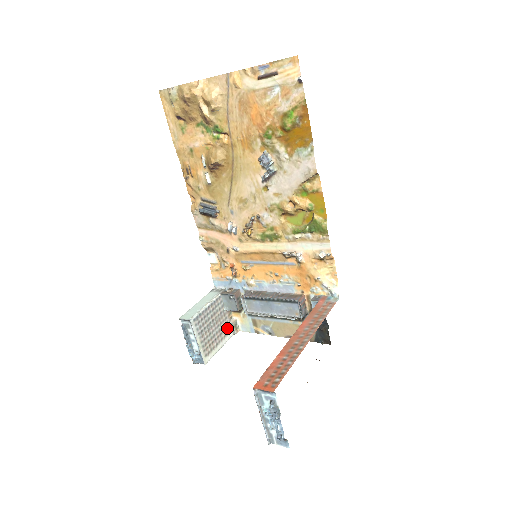
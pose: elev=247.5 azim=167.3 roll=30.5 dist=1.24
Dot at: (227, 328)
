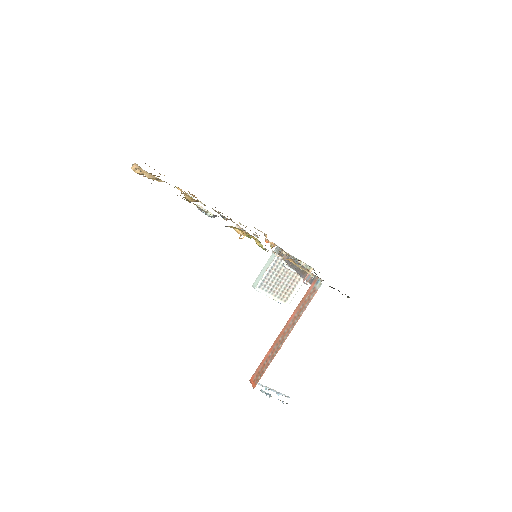
Dot at: occluded
